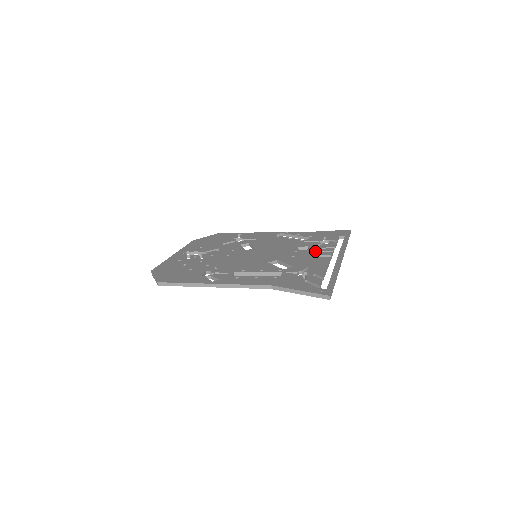
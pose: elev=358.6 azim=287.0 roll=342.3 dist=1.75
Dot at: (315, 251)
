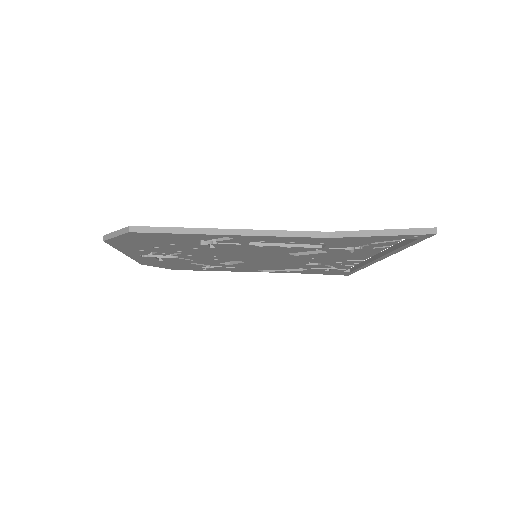
Dot at: occluded
